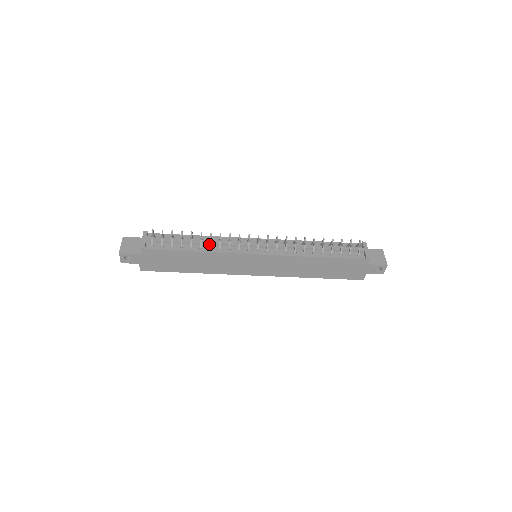
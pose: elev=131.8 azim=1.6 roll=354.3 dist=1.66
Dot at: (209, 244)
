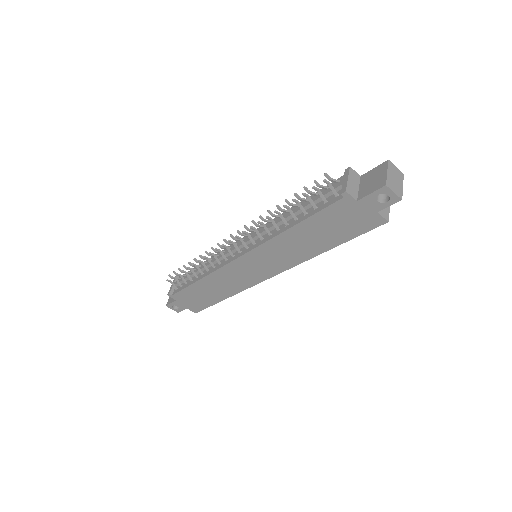
Dot at: (207, 267)
